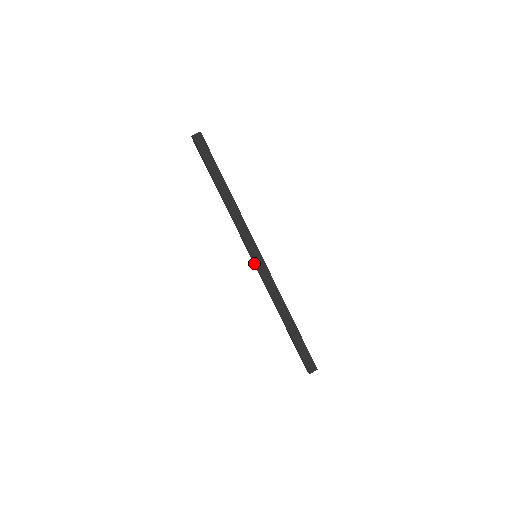
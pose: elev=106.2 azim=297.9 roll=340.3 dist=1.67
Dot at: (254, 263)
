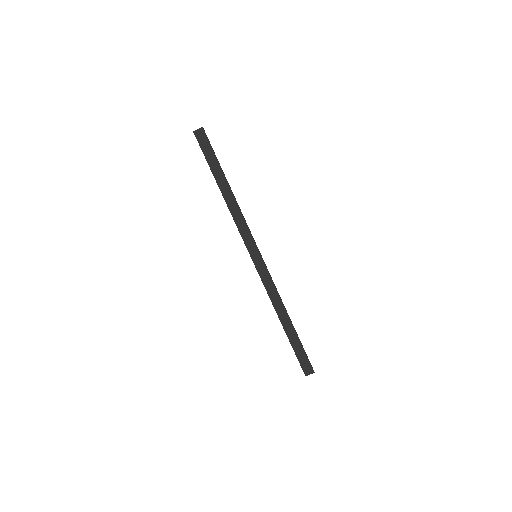
Dot at: occluded
